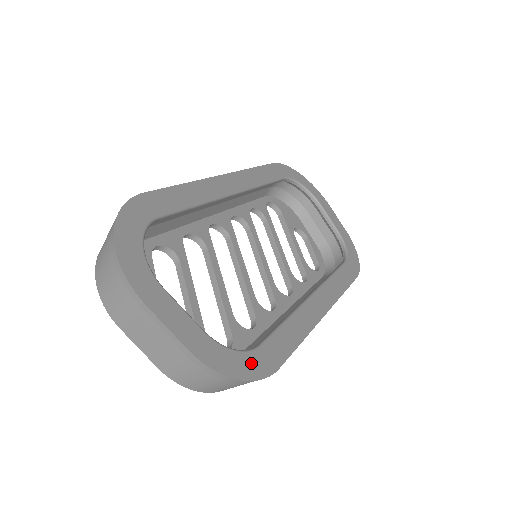
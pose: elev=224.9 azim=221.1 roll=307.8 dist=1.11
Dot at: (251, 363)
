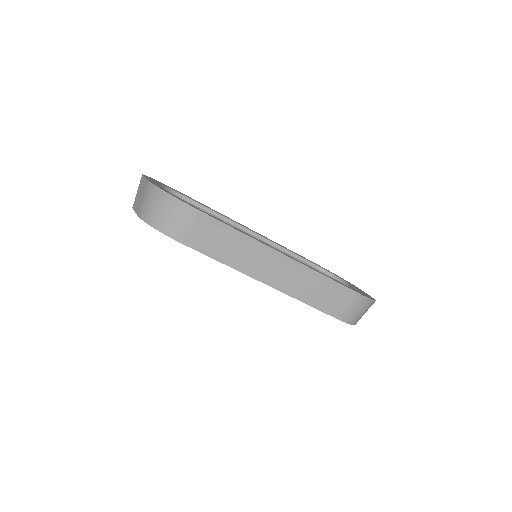
Dot at: occluded
